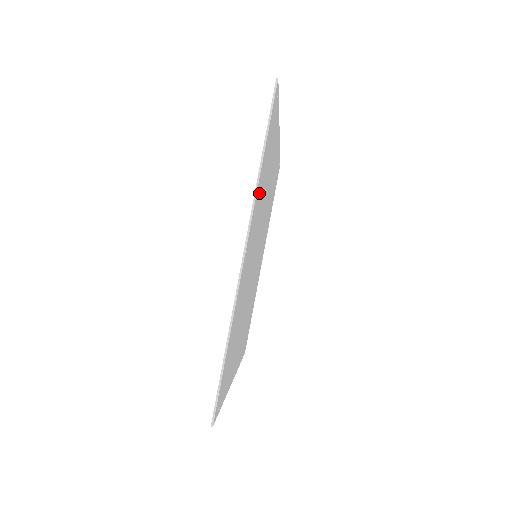
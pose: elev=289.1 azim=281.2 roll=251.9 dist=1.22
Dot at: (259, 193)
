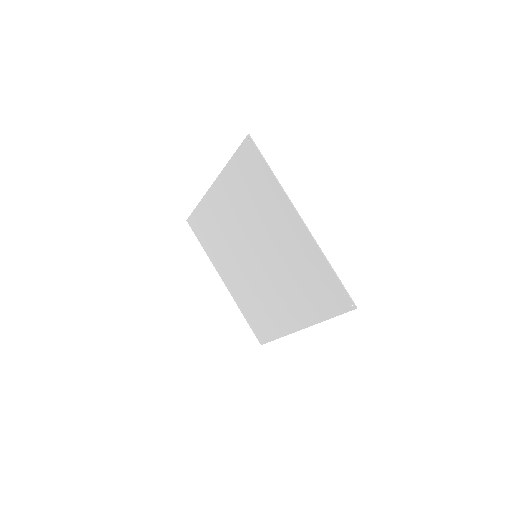
Dot at: (273, 196)
